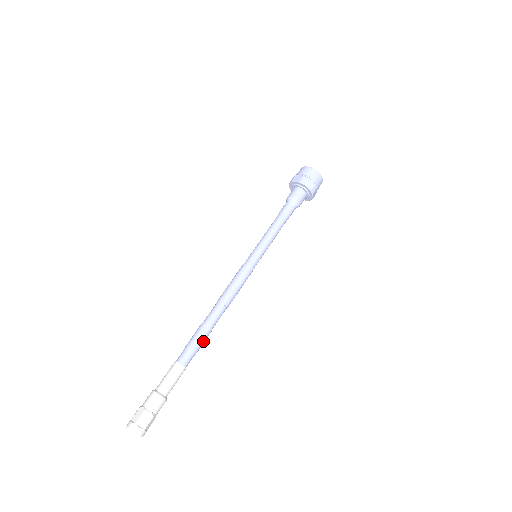
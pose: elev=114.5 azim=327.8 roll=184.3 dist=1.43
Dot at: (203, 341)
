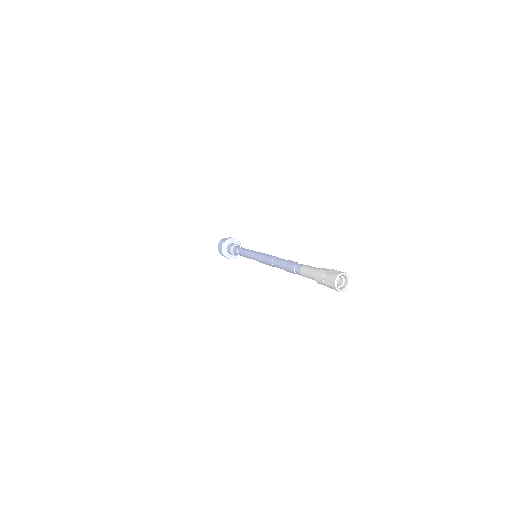
Dot at: occluded
